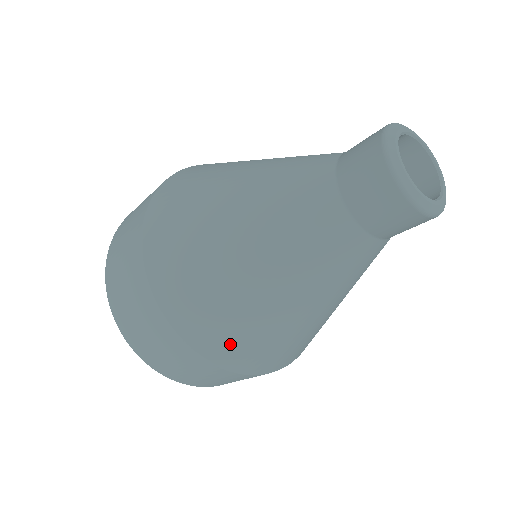
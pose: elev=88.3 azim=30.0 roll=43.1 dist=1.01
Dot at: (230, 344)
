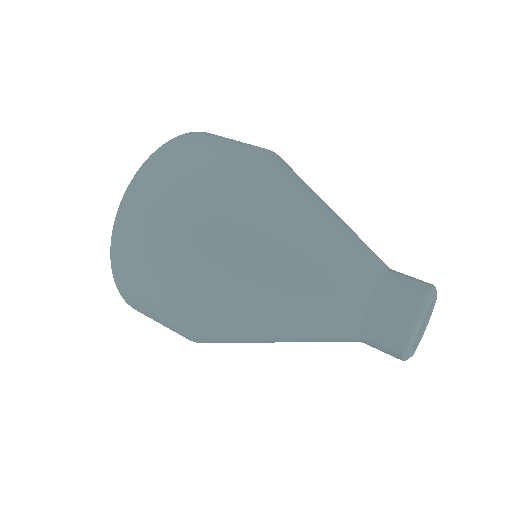
Dot at: occluded
